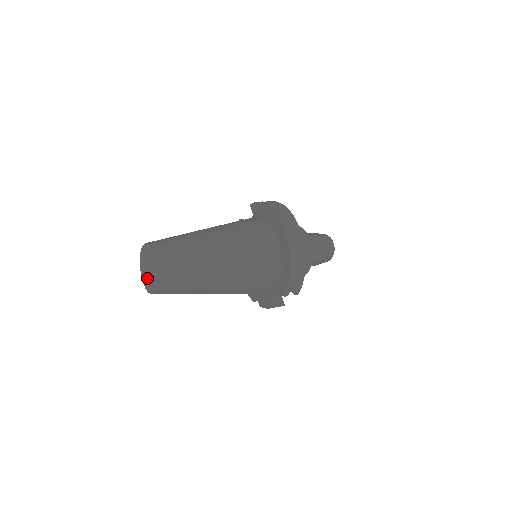
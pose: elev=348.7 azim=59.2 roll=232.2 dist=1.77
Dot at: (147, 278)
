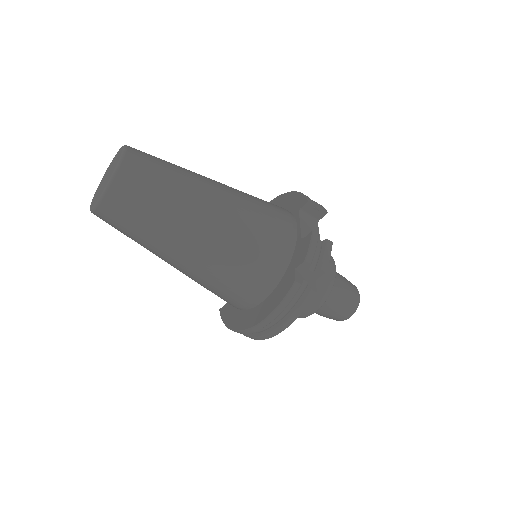
Dot at: (109, 174)
